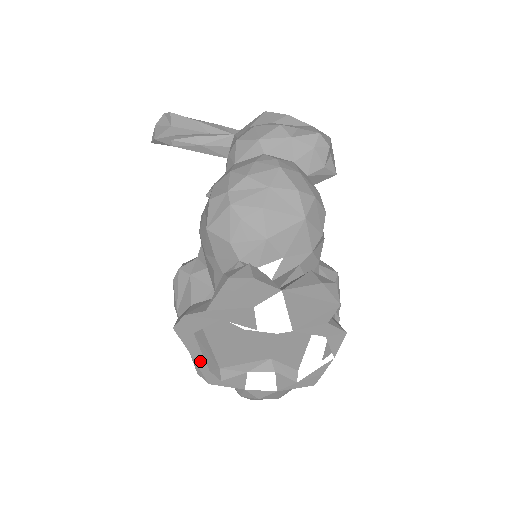
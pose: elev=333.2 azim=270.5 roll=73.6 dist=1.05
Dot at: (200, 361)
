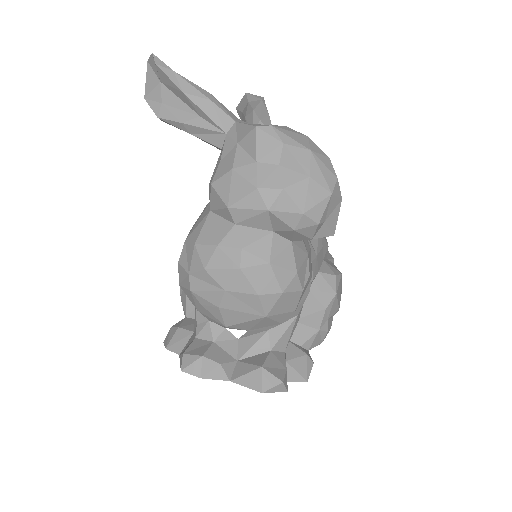
Dot at: occluded
